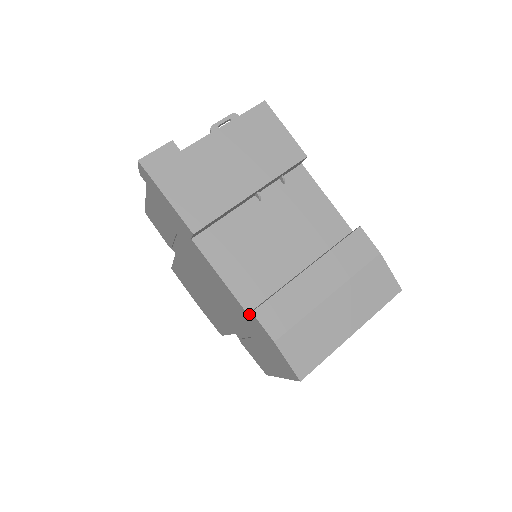
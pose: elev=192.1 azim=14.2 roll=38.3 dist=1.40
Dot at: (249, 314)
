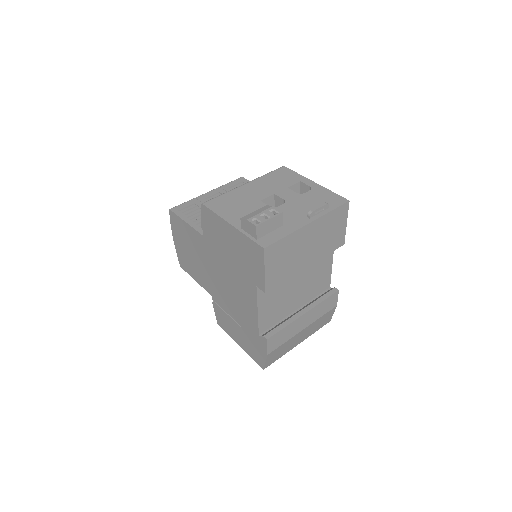
Dot at: (259, 332)
